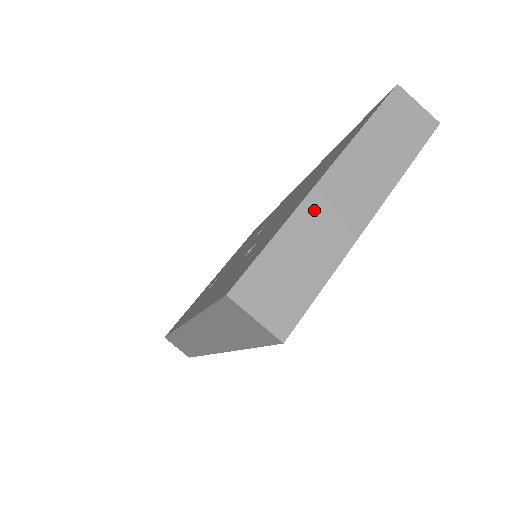
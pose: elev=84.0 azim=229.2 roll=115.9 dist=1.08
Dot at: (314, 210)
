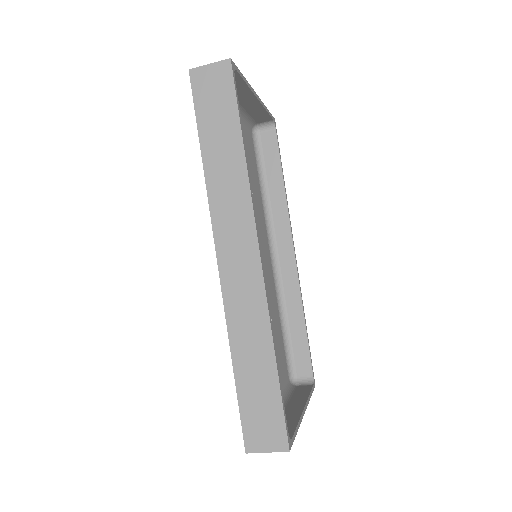
Dot at: occluded
